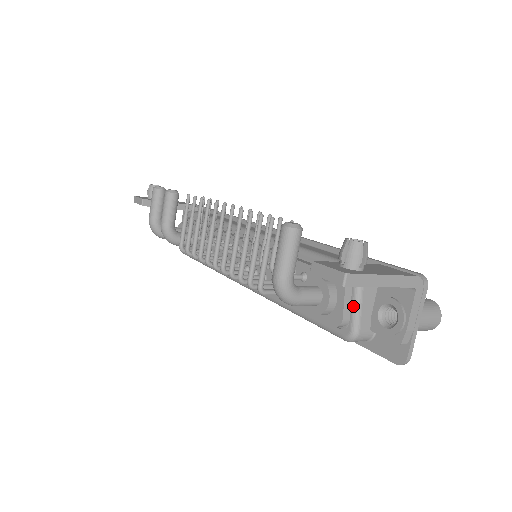
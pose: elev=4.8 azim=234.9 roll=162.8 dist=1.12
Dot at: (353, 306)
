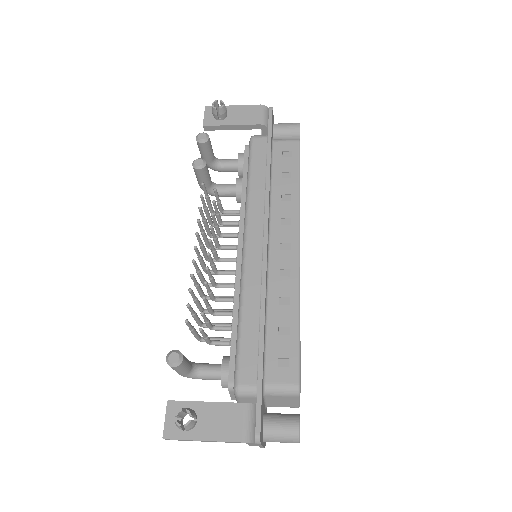
Dot at: (236, 400)
